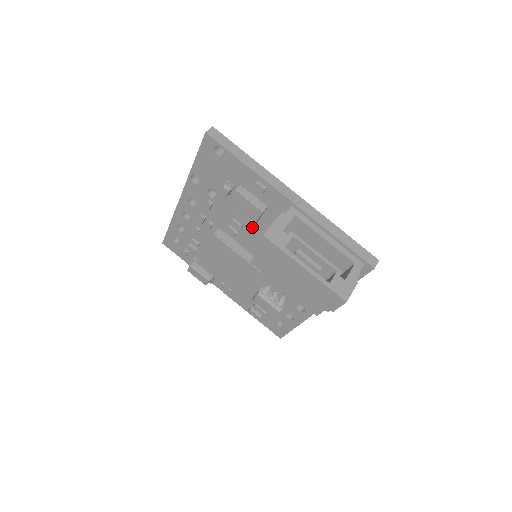
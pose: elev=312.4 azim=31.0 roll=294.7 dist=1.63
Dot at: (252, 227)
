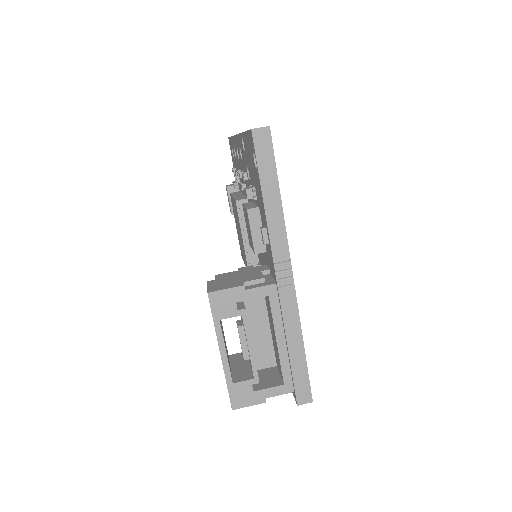
Dot at: occluded
